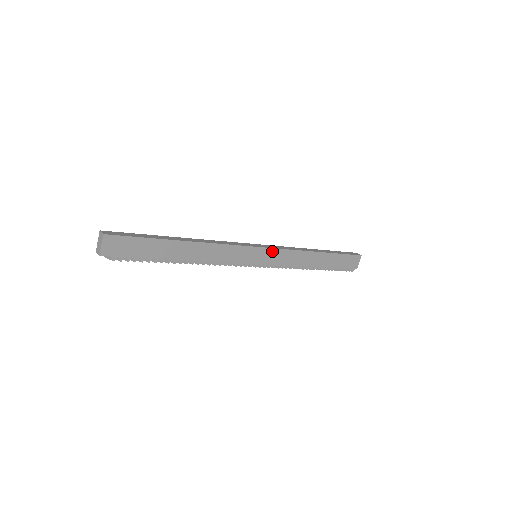
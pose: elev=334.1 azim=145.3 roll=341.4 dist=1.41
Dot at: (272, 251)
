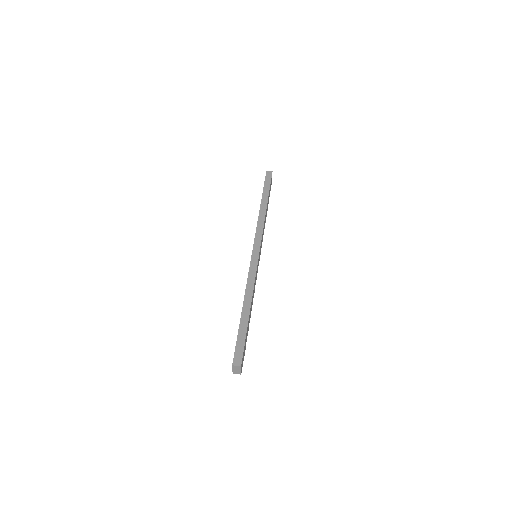
Dot at: occluded
